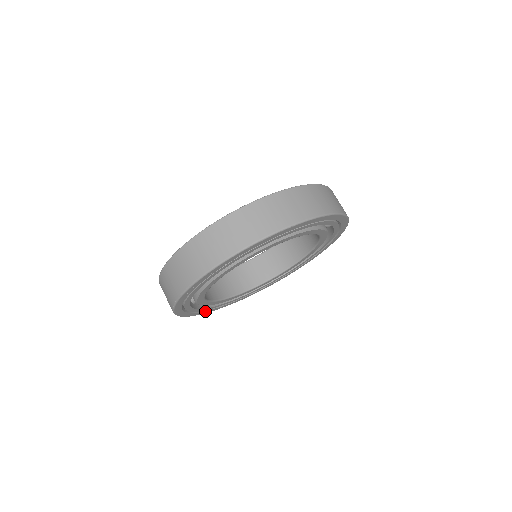
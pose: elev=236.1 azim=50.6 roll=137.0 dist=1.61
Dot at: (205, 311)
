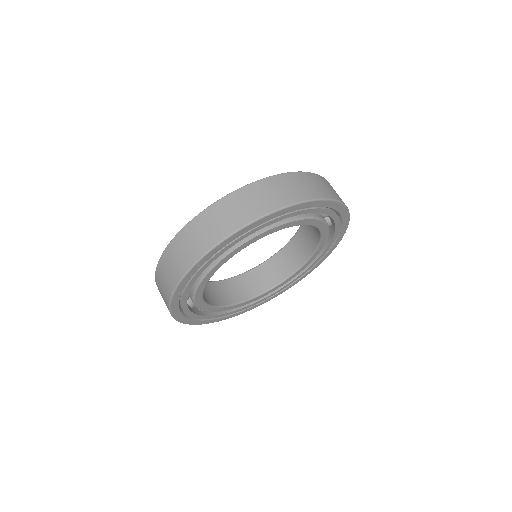
Dot at: (220, 318)
